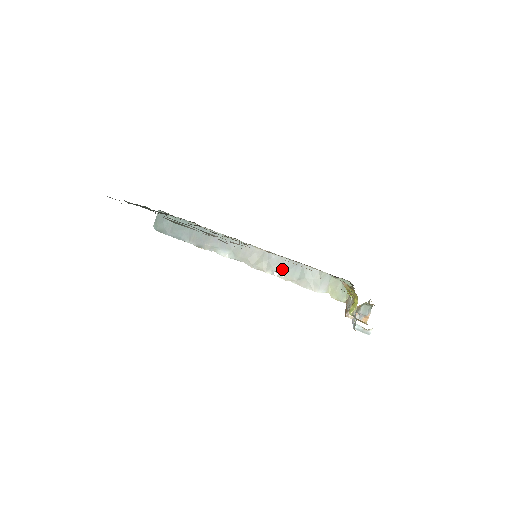
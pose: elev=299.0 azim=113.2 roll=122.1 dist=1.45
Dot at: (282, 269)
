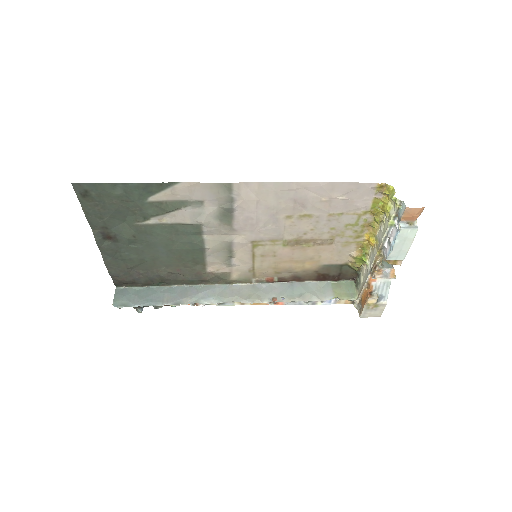
Dot at: (278, 293)
